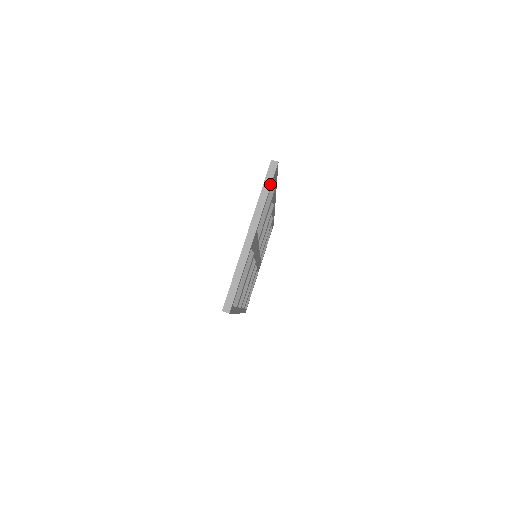
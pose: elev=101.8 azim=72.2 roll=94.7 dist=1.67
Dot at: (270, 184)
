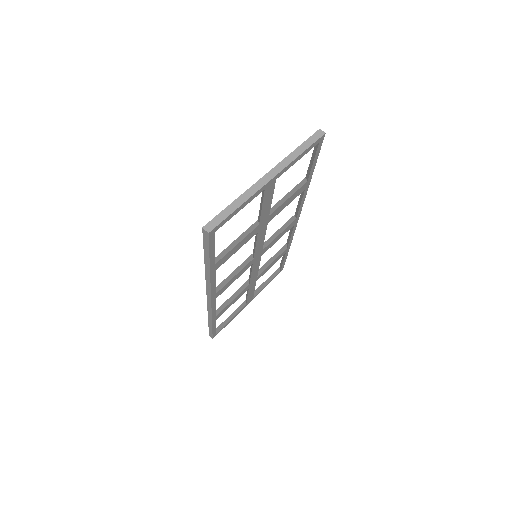
Dot at: (309, 146)
